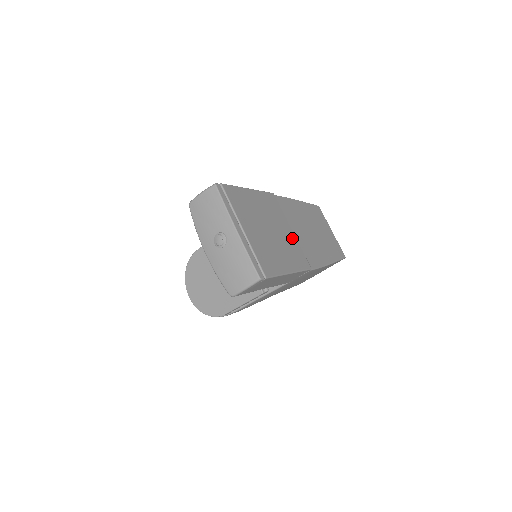
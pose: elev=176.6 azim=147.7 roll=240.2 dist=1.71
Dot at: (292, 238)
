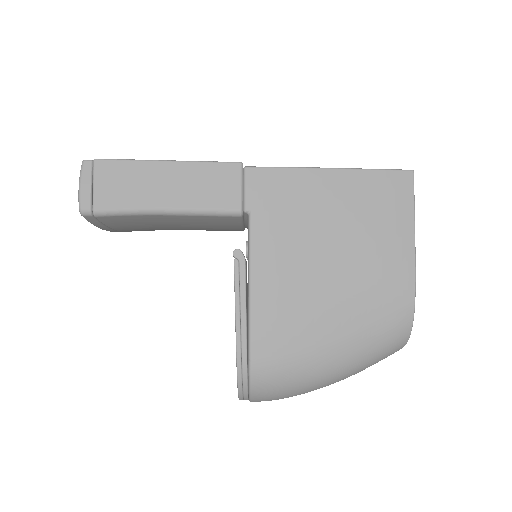
Dot at: occluded
